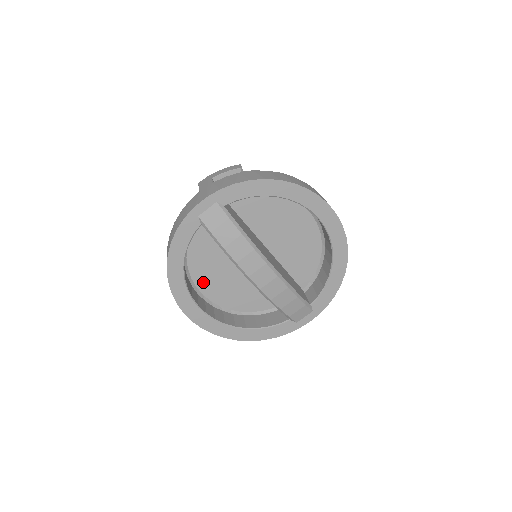
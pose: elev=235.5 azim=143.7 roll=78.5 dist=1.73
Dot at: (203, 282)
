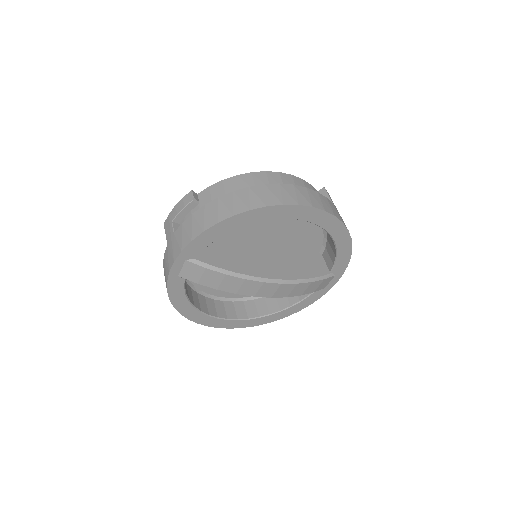
Dot at: (222, 291)
